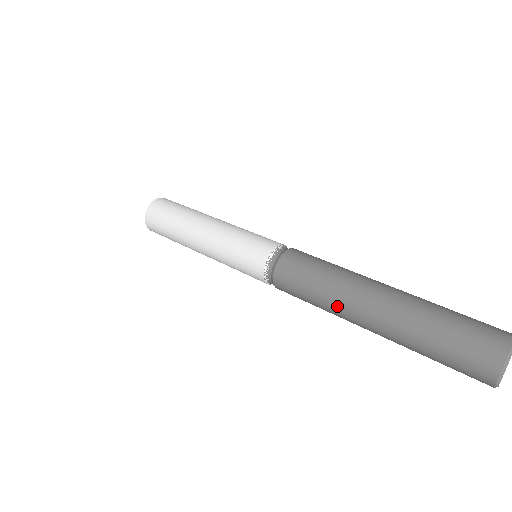
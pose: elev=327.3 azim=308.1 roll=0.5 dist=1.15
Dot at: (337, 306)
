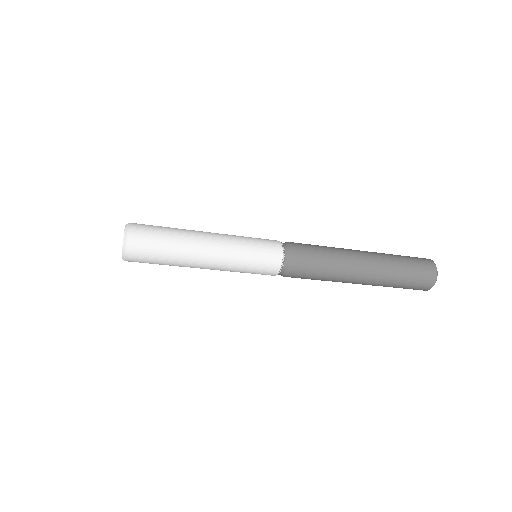
Dot at: (344, 270)
